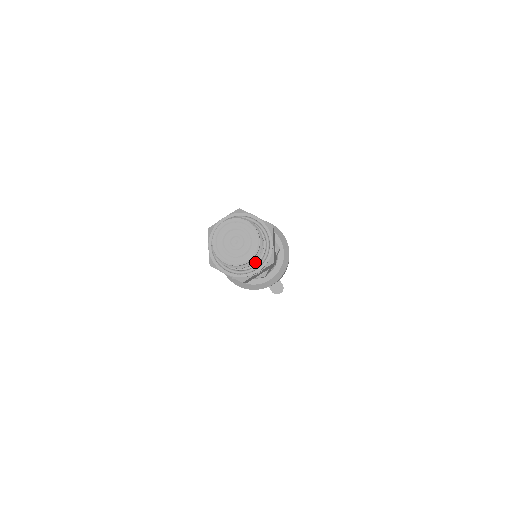
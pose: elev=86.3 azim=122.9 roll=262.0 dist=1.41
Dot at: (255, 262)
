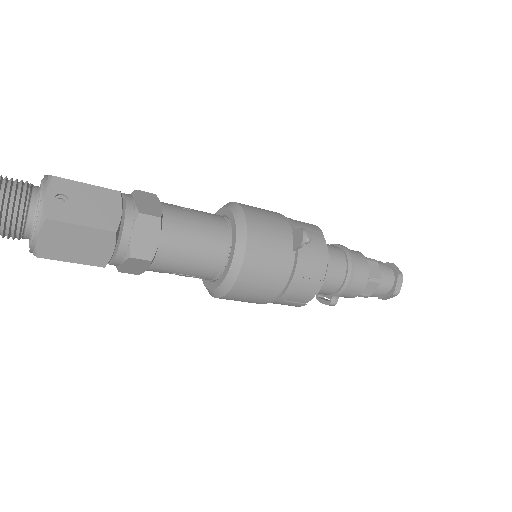
Dot at: (25, 193)
